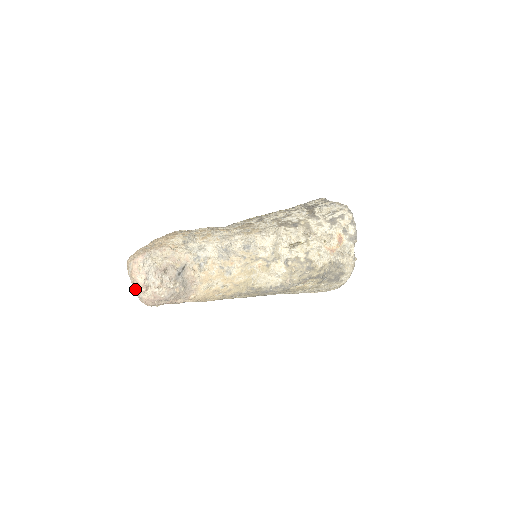
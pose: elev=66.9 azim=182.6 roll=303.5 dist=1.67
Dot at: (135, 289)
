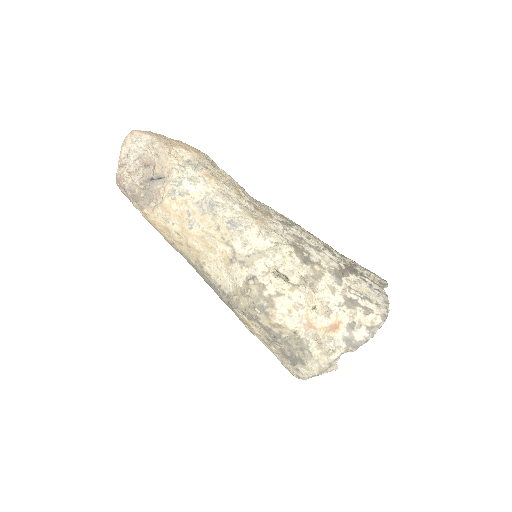
Dot at: occluded
